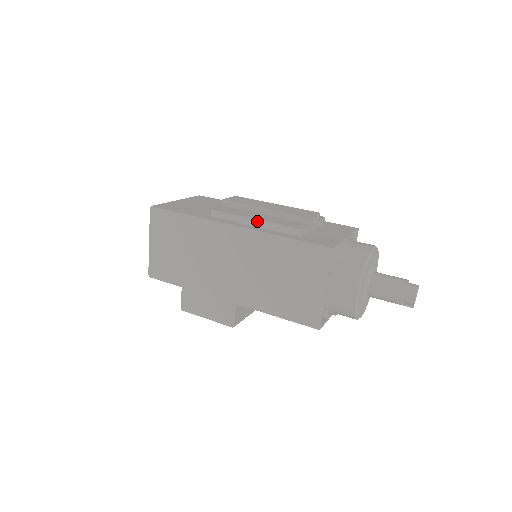
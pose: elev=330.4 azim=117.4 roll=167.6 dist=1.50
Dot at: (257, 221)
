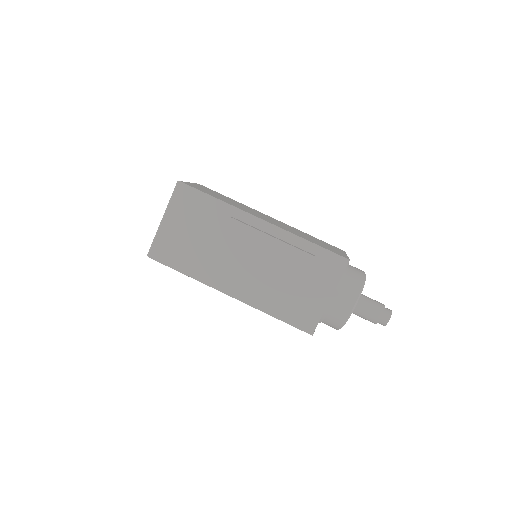
Dot at: (248, 296)
